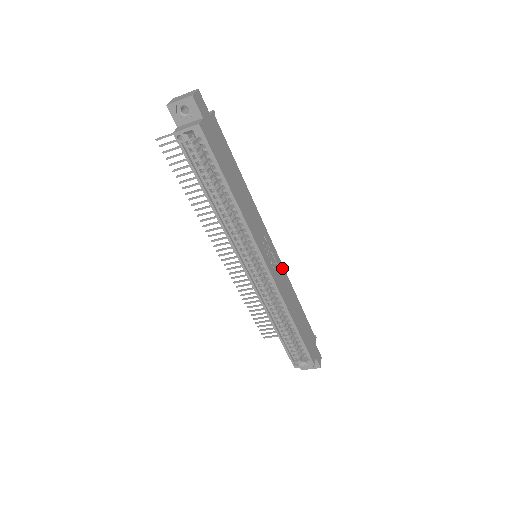
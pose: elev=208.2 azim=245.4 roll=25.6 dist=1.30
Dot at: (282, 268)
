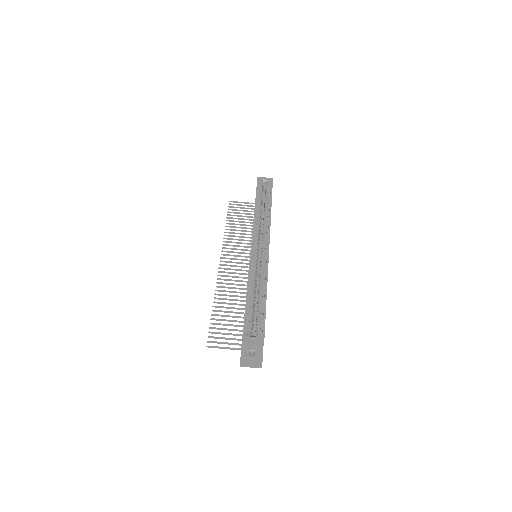
Dot at: occluded
